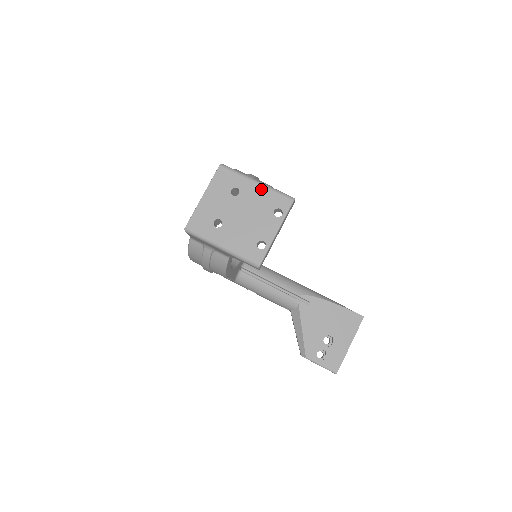
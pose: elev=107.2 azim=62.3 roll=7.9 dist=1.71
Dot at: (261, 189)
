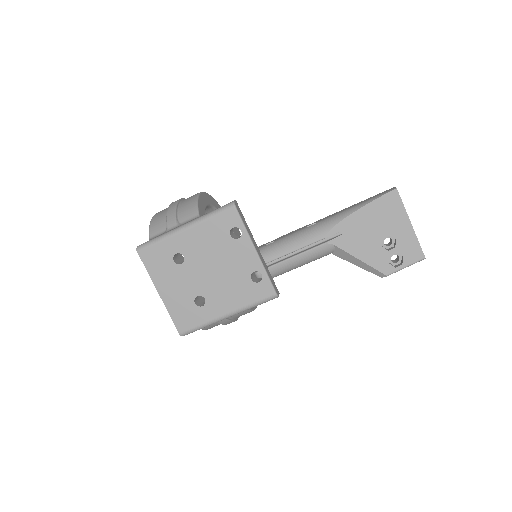
Dot at: (196, 230)
